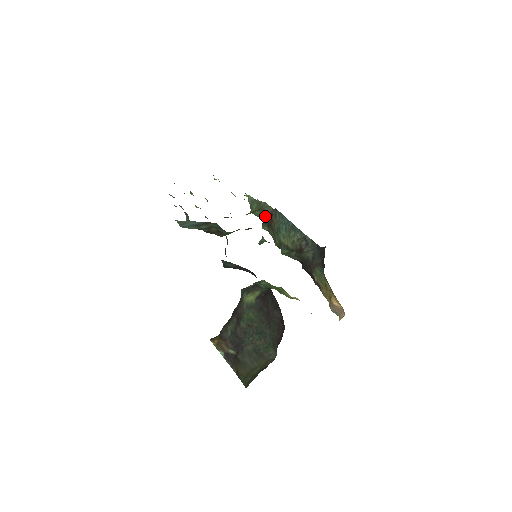
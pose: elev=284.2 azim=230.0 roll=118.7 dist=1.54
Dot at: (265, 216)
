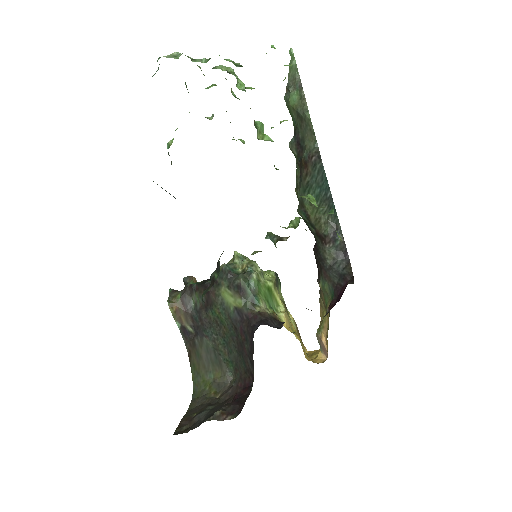
Dot at: (301, 135)
